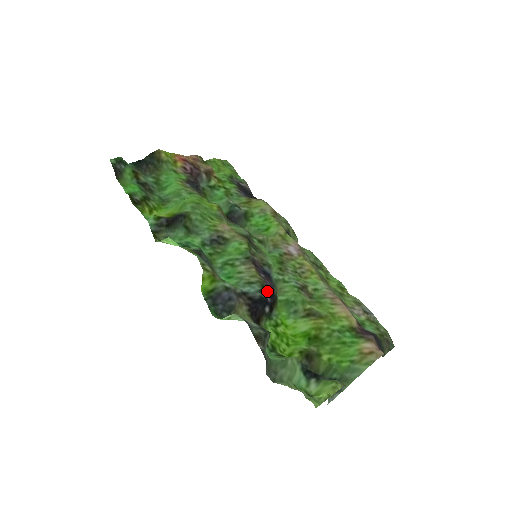
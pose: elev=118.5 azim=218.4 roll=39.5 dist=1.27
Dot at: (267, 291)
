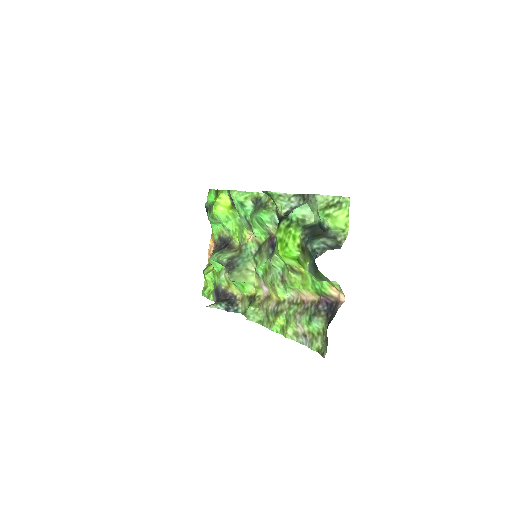
Dot at: occluded
